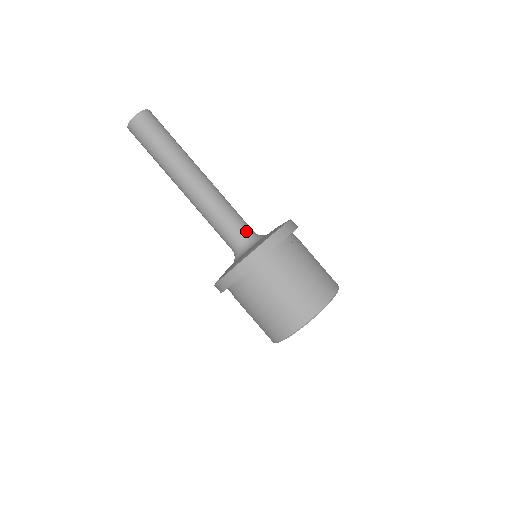
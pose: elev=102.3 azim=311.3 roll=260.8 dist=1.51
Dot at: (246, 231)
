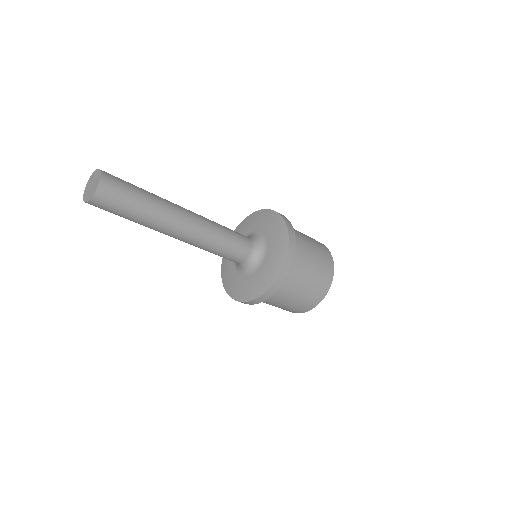
Dot at: (246, 237)
